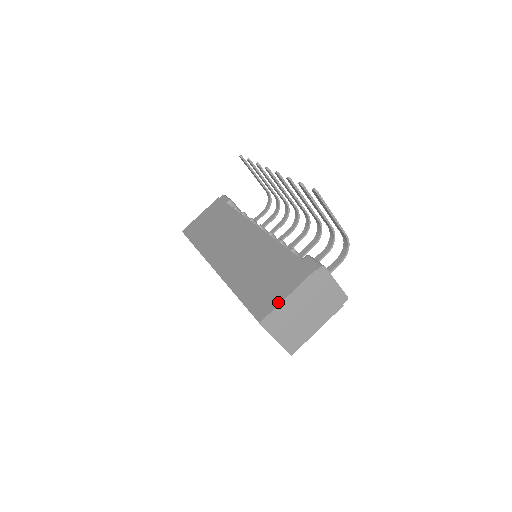
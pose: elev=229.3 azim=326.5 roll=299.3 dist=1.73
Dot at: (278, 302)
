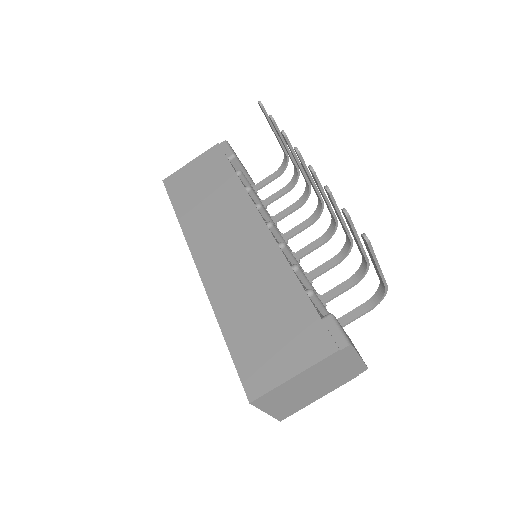
Dot at: (279, 380)
